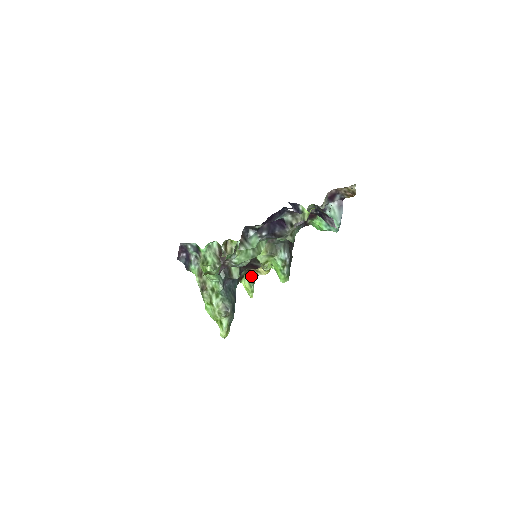
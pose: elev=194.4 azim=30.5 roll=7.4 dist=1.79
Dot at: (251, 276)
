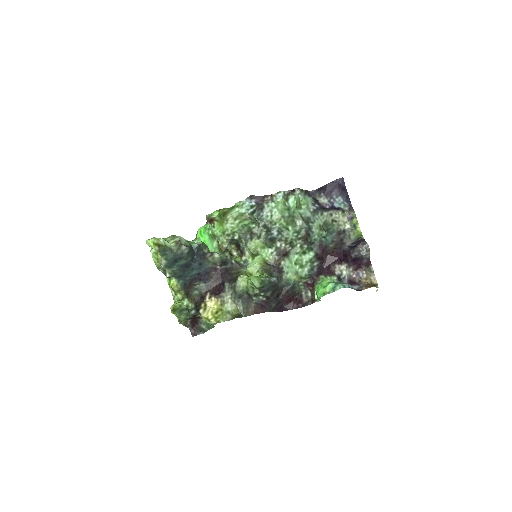
Dot at: (189, 310)
